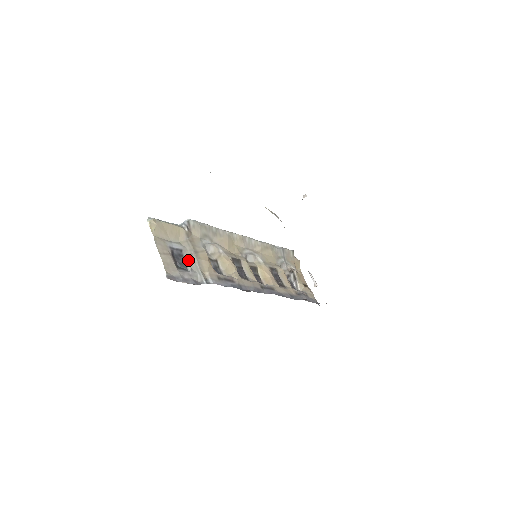
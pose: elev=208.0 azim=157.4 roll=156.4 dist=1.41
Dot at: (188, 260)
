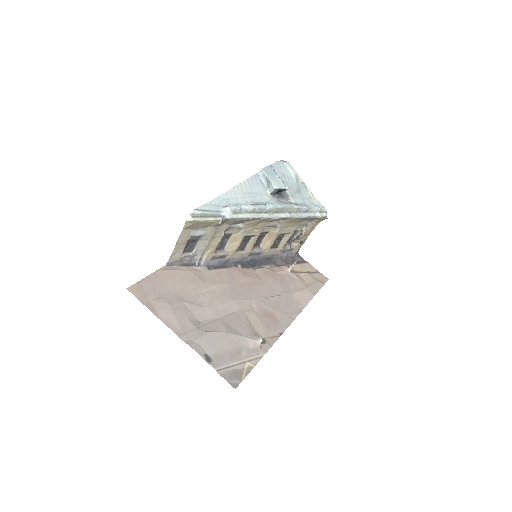
Dot at: (200, 243)
